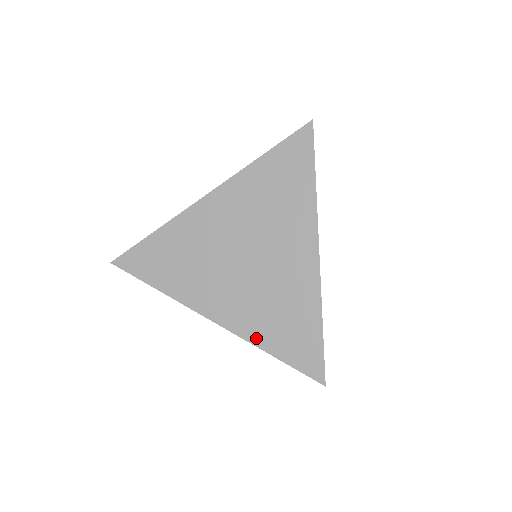
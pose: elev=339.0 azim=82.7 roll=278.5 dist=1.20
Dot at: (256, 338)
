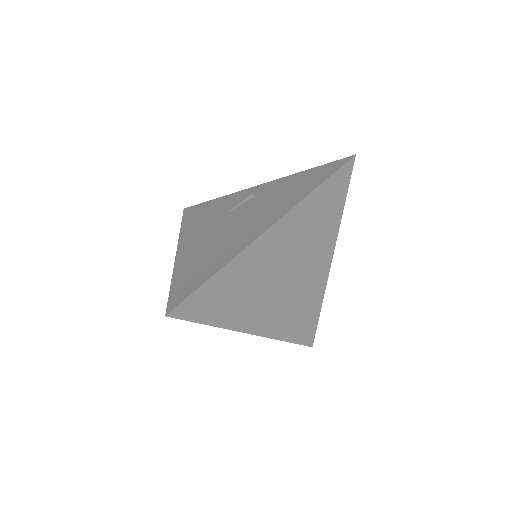
Dot at: (281, 335)
